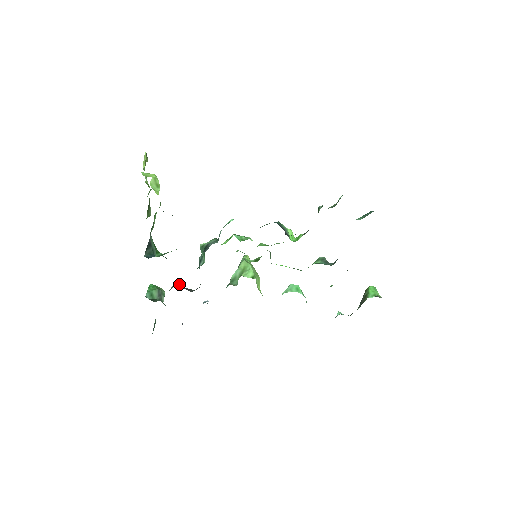
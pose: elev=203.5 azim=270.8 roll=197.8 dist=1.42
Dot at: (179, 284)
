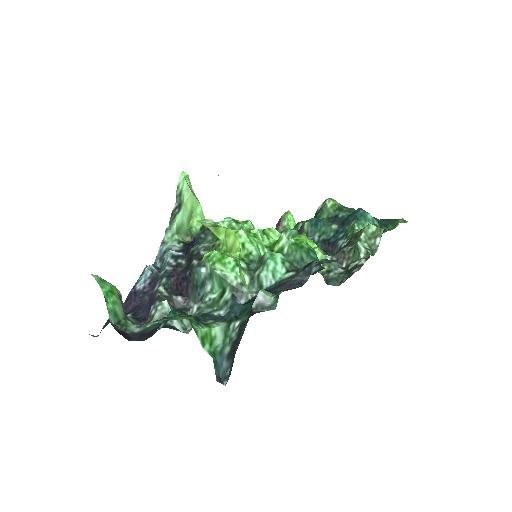
Dot at: (180, 320)
